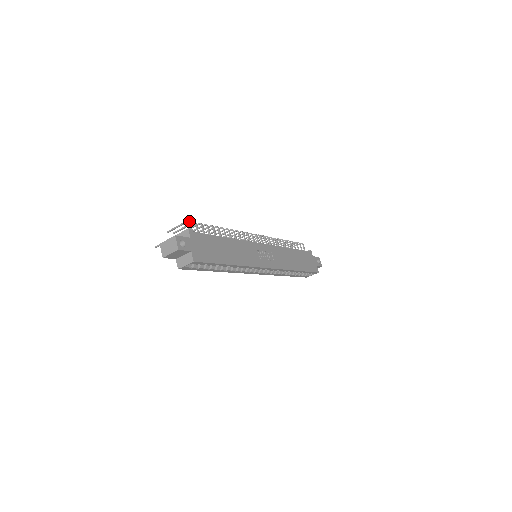
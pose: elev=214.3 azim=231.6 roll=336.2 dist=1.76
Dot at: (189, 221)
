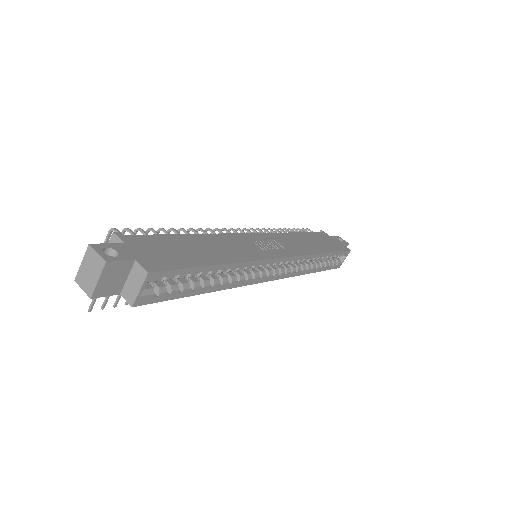
Dot at: (112, 228)
